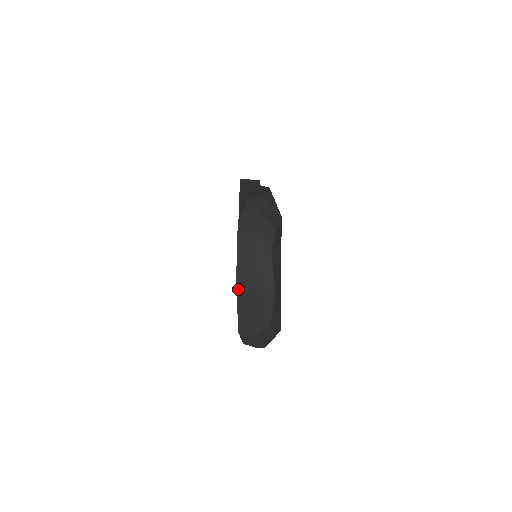
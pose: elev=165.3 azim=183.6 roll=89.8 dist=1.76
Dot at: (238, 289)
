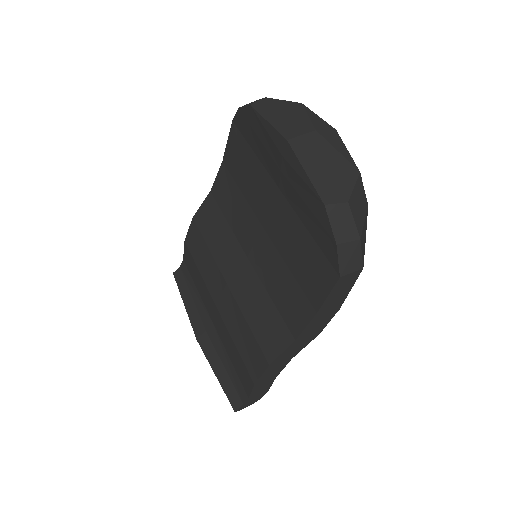
Dot at: (290, 141)
